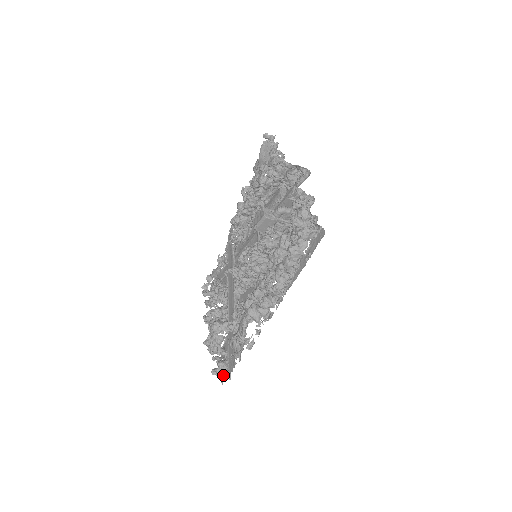
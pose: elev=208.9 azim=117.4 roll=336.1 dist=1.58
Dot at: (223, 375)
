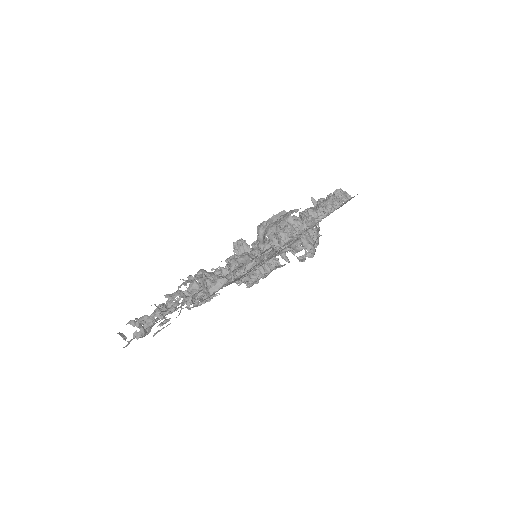
Dot at: (249, 256)
